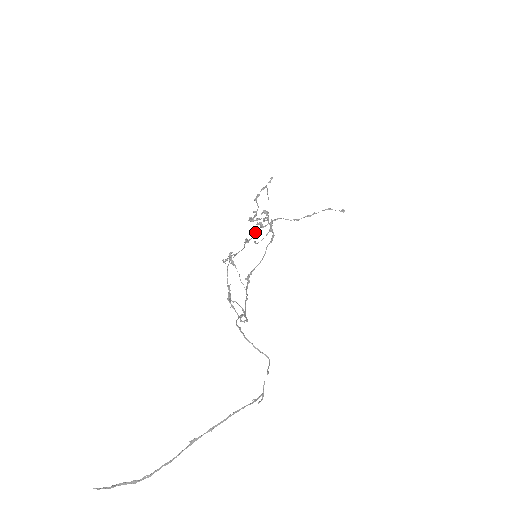
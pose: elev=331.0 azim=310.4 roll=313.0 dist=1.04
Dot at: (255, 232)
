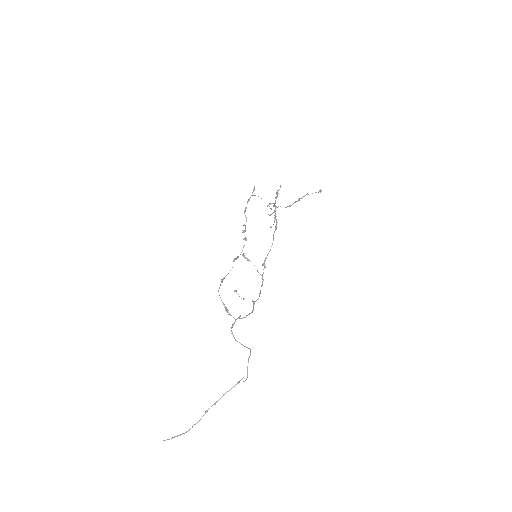
Dot at: (243, 247)
